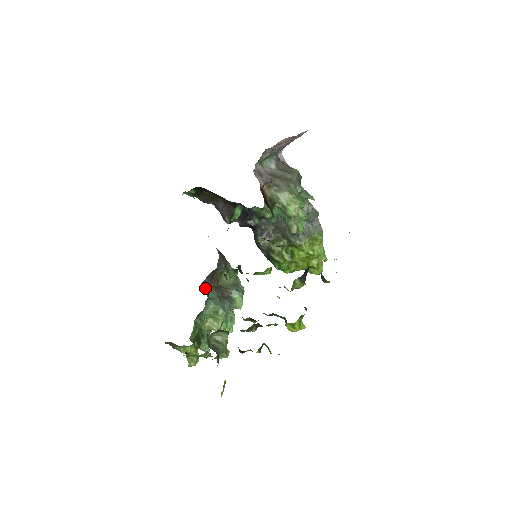
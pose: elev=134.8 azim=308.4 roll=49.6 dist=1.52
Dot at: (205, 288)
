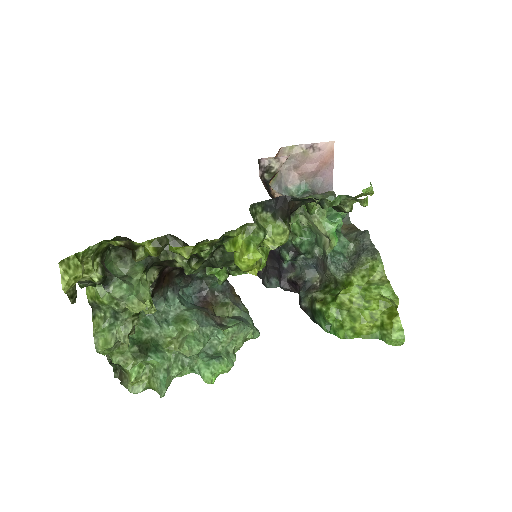
Dot at: (186, 301)
